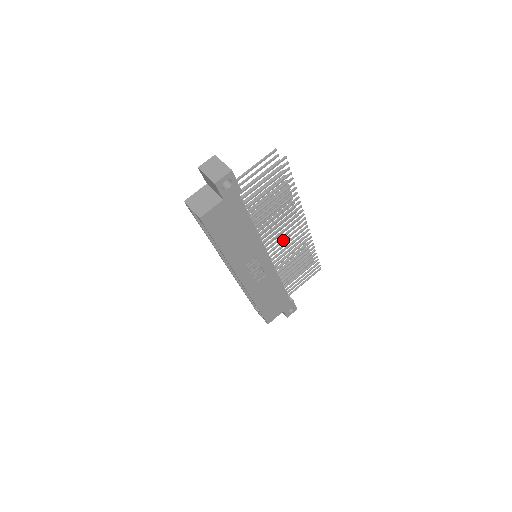
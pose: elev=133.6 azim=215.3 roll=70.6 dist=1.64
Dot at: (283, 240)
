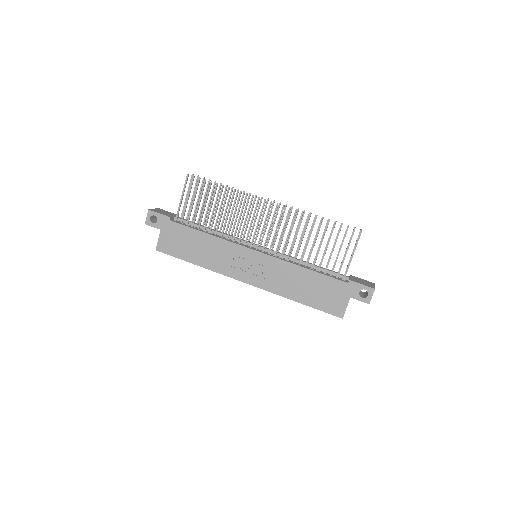
Dot at: (262, 229)
